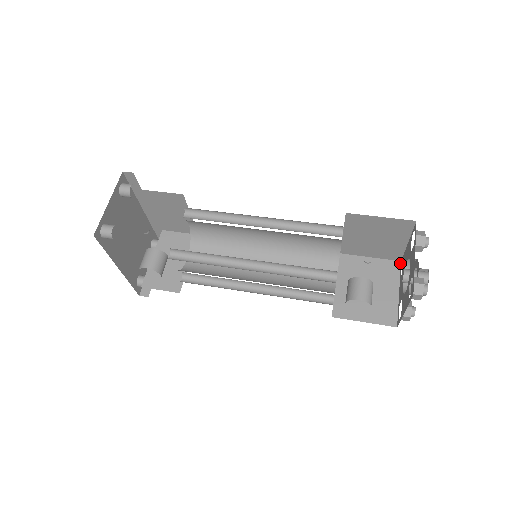
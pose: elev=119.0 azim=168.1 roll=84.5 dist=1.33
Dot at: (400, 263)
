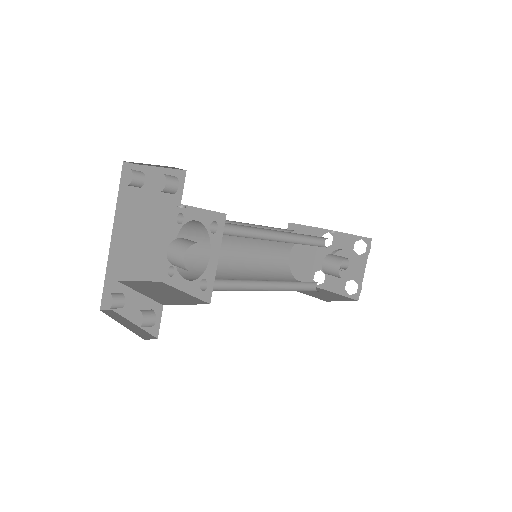
Dot at: occluded
